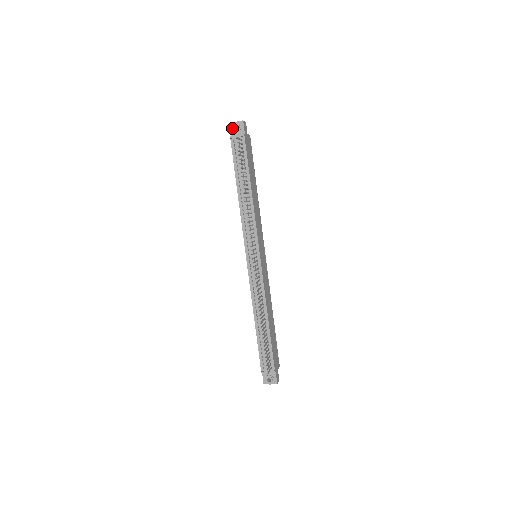
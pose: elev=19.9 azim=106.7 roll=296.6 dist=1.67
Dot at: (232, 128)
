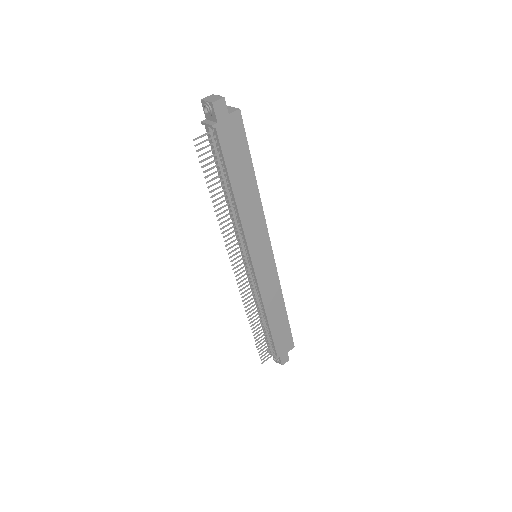
Dot at: (203, 109)
